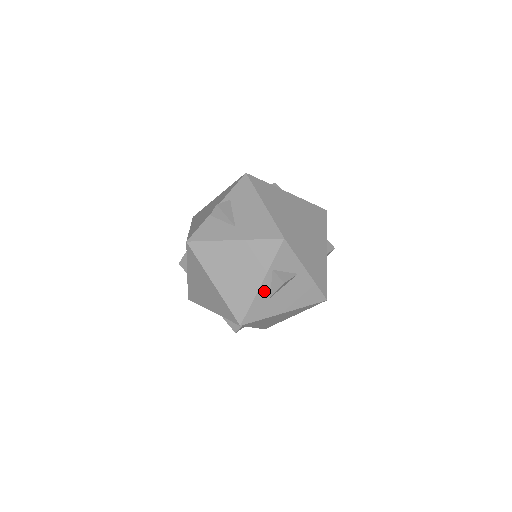
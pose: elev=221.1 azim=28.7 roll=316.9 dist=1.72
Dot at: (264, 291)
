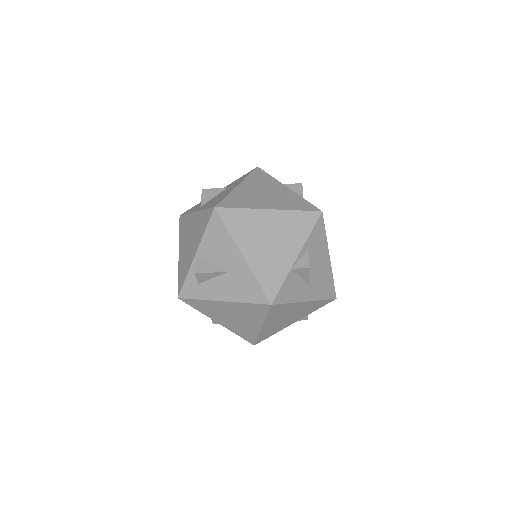
Dot at: occluded
